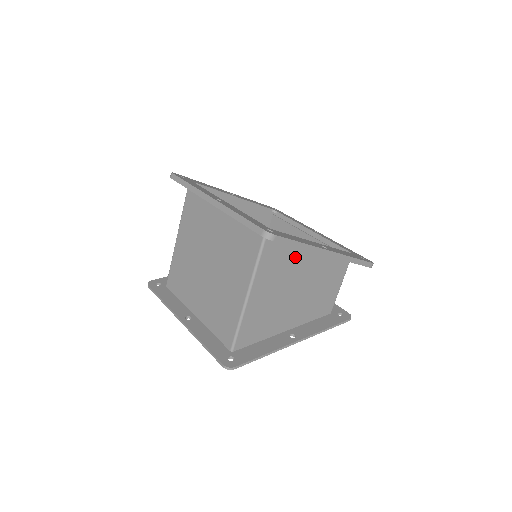
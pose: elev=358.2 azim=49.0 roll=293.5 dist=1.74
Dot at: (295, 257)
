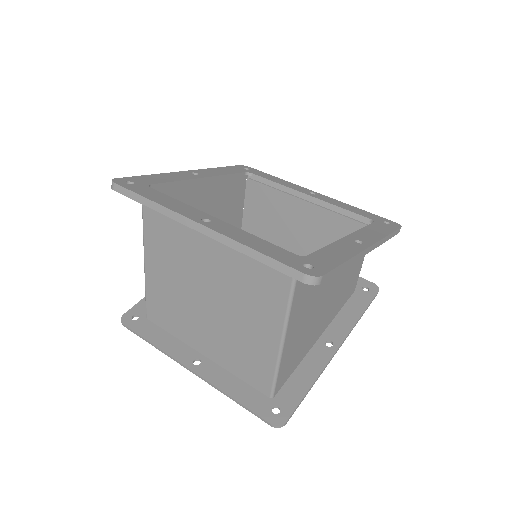
Dot at: occluded
